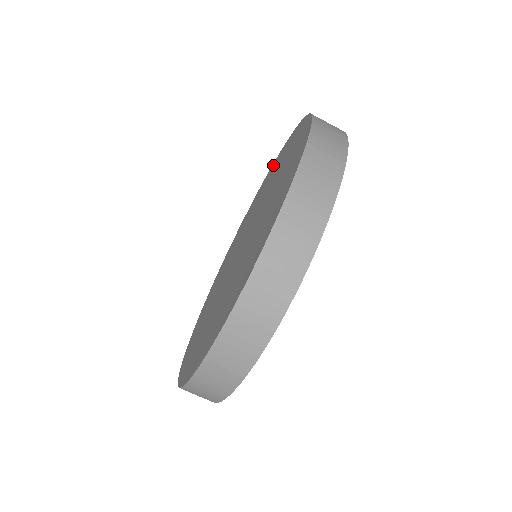
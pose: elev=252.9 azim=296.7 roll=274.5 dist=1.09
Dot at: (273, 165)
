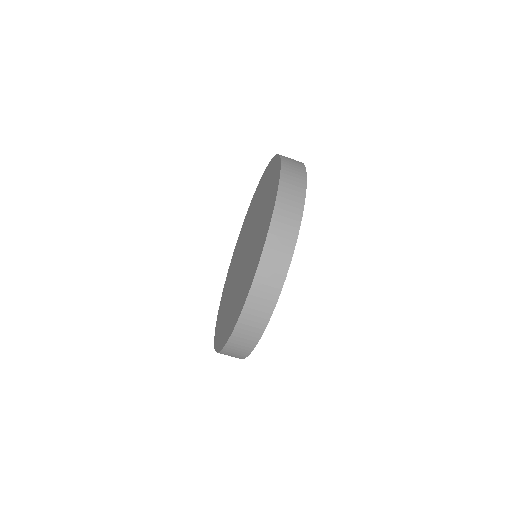
Dot at: (274, 163)
